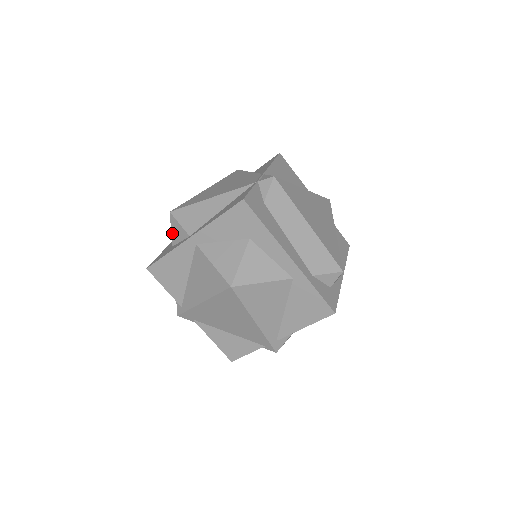
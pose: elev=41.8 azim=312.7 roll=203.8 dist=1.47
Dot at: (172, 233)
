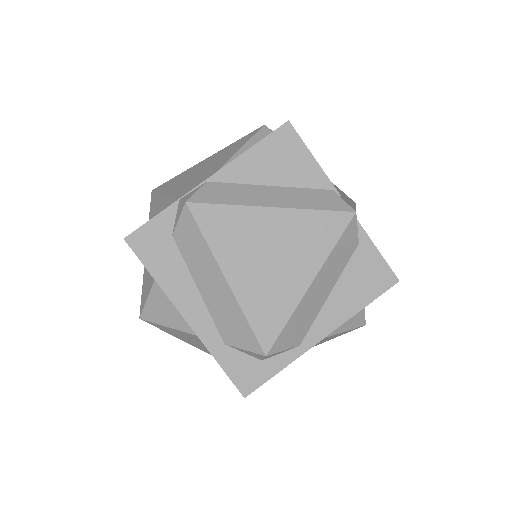
Dot at: occluded
